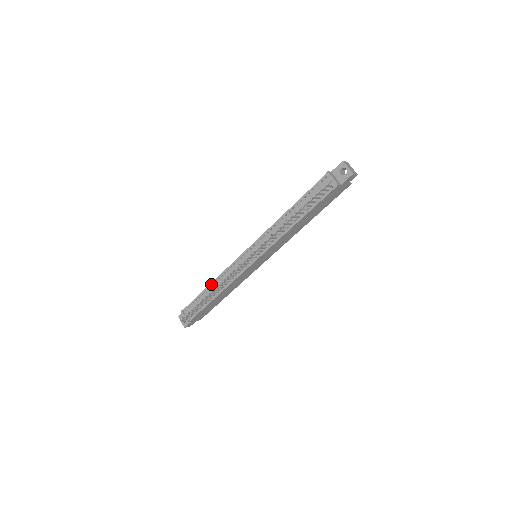
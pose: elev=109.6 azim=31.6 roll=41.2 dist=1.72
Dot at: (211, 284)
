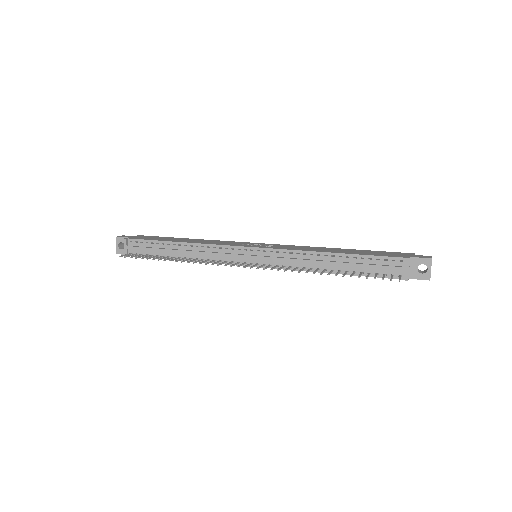
Dot at: (183, 243)
